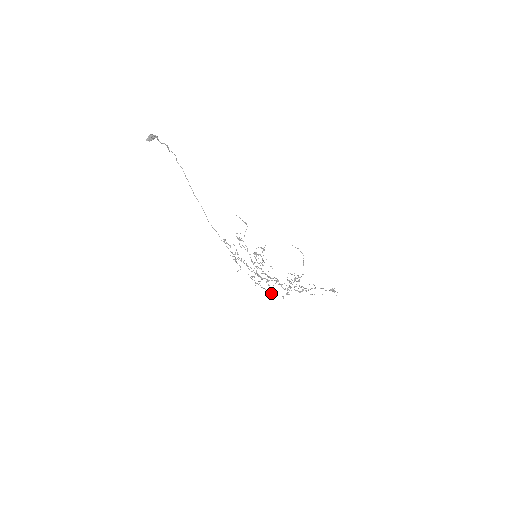
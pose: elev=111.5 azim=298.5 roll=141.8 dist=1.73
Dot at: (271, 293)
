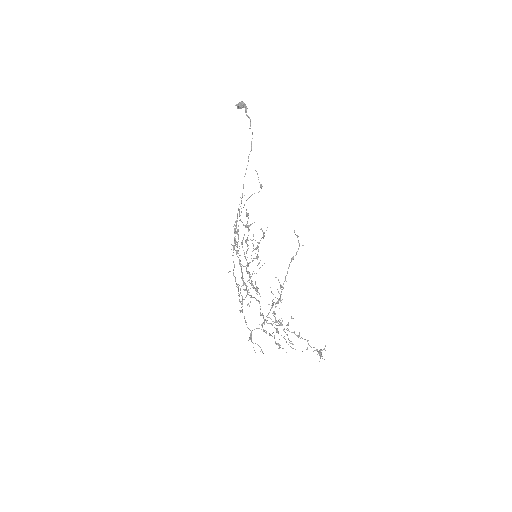
Dot at: (251, 335)
